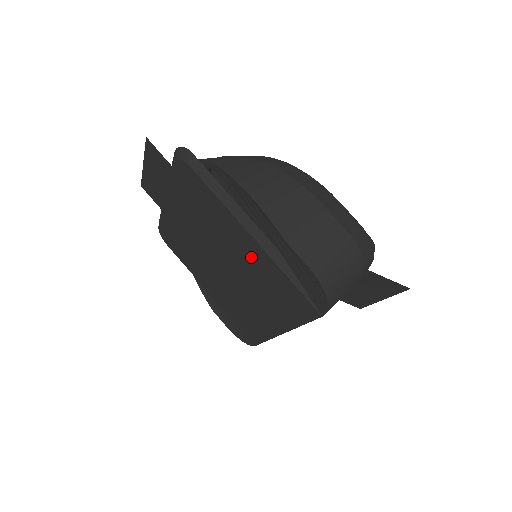
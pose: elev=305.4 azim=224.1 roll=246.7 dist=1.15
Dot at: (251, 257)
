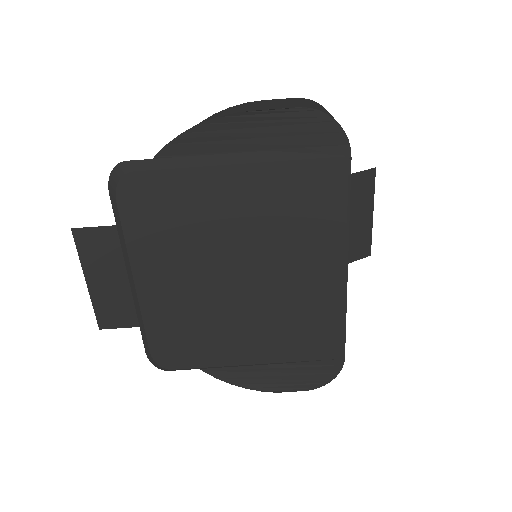
Dot at: (253, 199)
